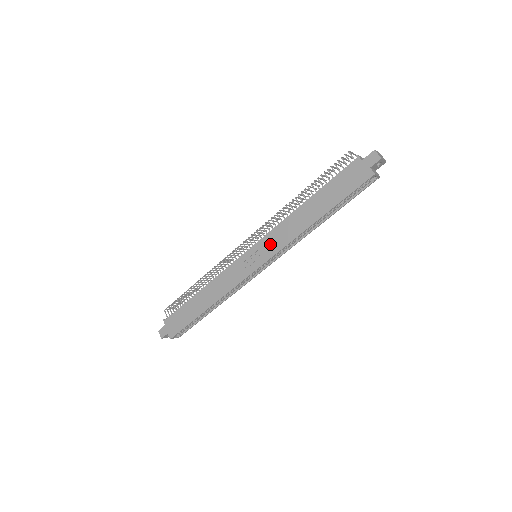
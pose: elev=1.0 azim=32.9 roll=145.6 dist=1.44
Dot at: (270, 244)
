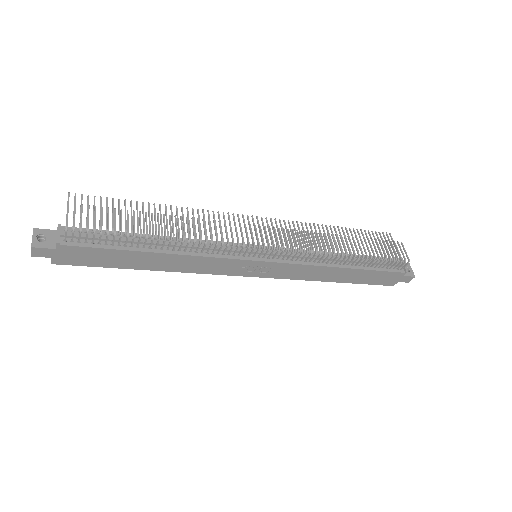
Dot at: (285, 271)
